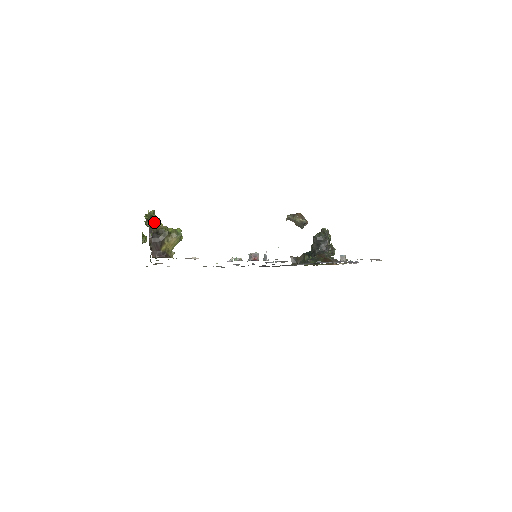
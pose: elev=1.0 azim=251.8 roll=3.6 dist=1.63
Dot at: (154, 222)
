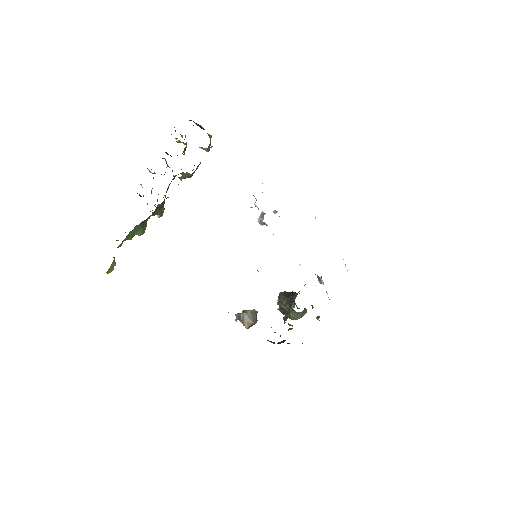
Dot at: occluded
